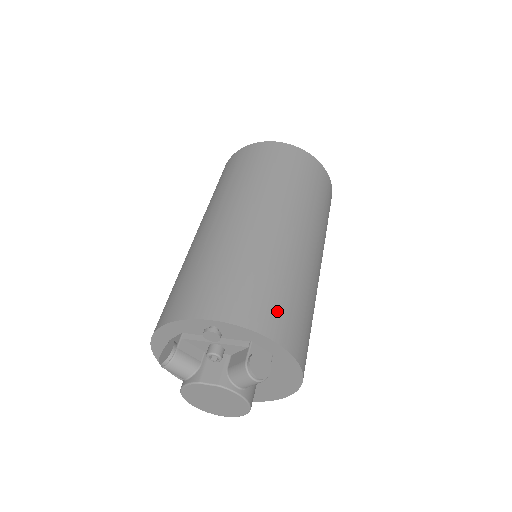
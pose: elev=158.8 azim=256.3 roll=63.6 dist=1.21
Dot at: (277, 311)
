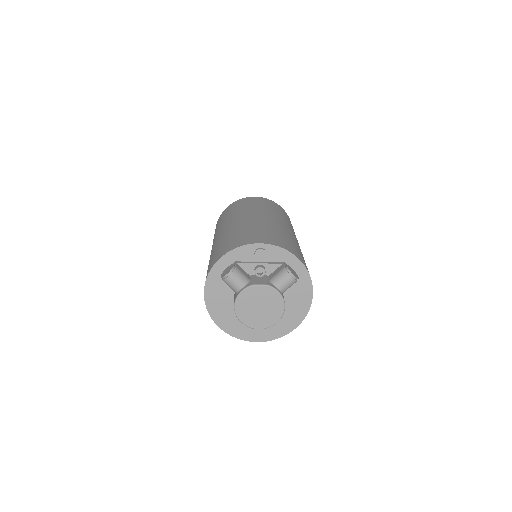
Dot at: (294, 249)
